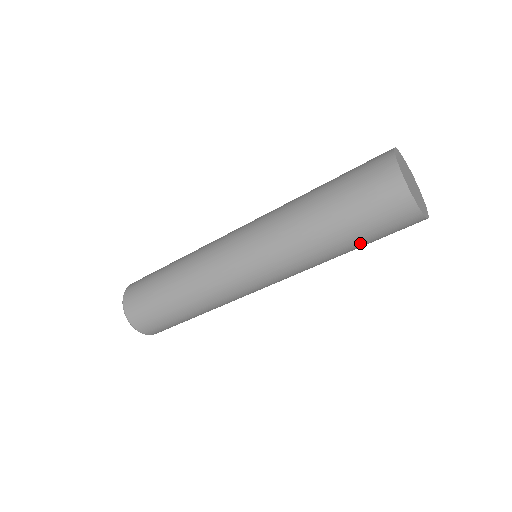
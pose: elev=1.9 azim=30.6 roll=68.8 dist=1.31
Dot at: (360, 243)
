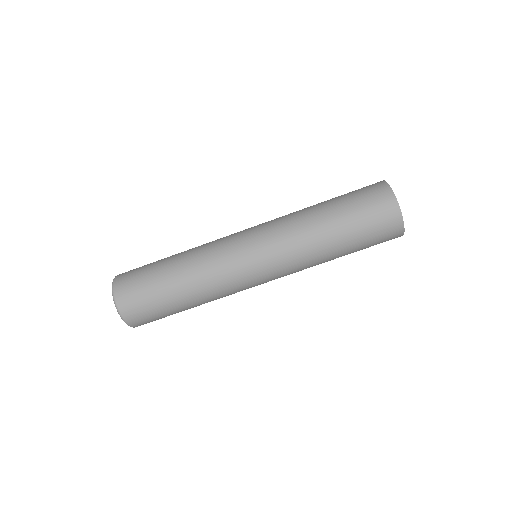
Dot at: occluded
